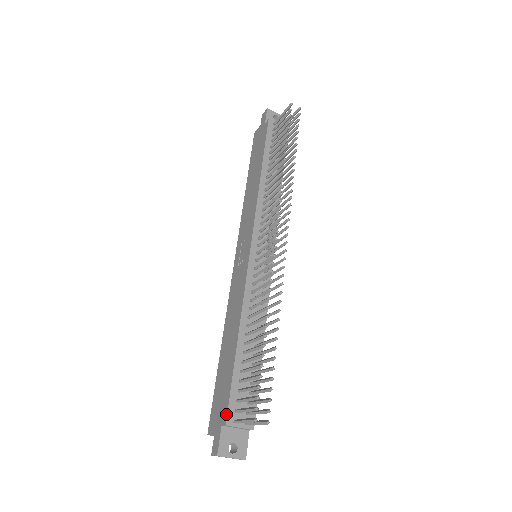
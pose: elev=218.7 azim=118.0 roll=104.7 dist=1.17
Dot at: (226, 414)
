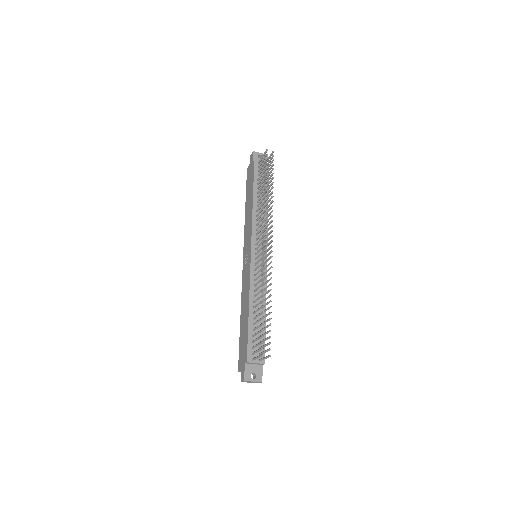
Dot at: (246, 356)
